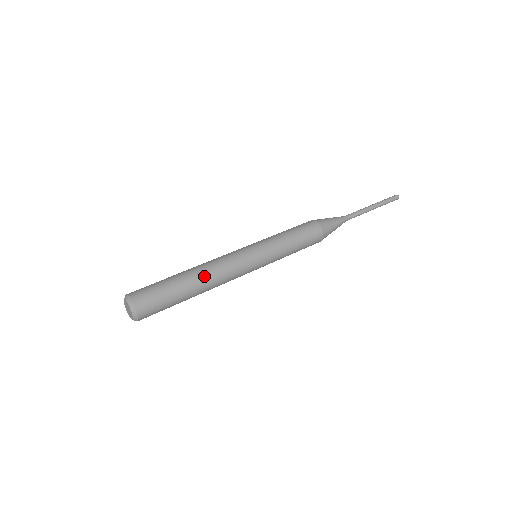
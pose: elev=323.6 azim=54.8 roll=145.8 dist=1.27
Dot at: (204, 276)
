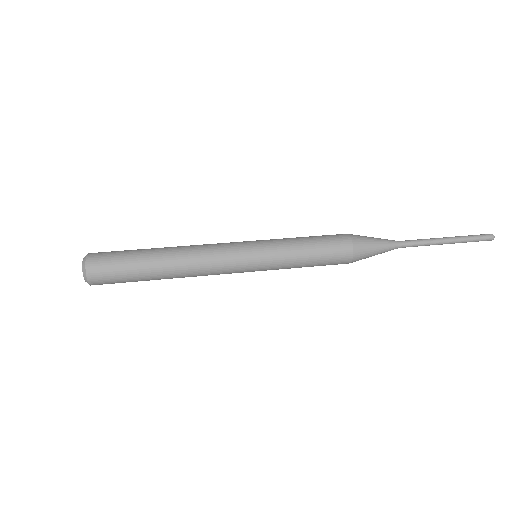
Dot at: (177, 270)
